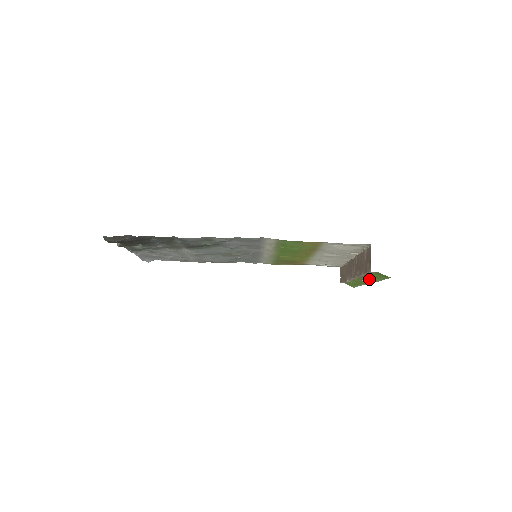
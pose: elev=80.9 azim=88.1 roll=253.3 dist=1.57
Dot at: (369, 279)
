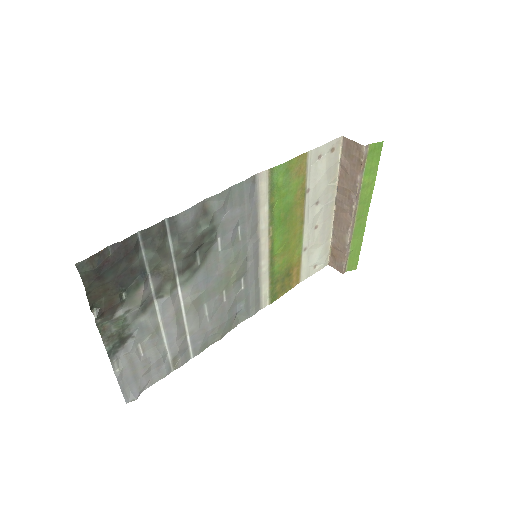
Dot at: (366, 194)
